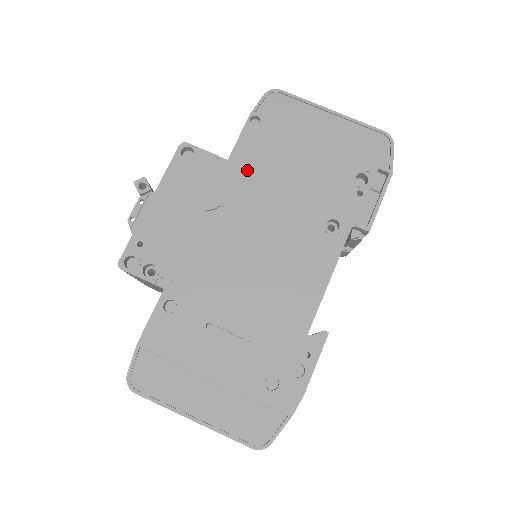
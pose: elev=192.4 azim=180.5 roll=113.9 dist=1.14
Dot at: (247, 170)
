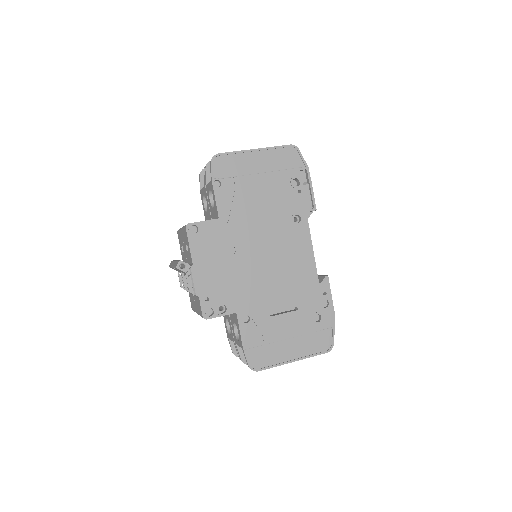
Dot at: (234, 218)
